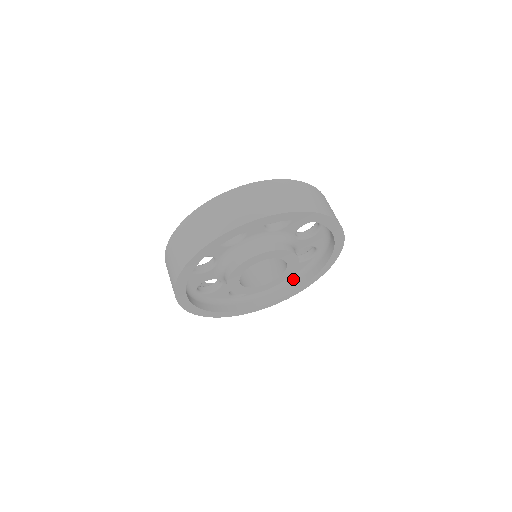
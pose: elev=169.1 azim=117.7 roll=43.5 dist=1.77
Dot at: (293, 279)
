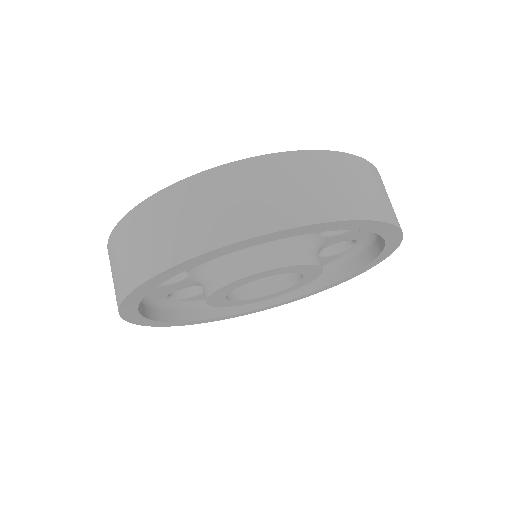
Dot at: occluded
